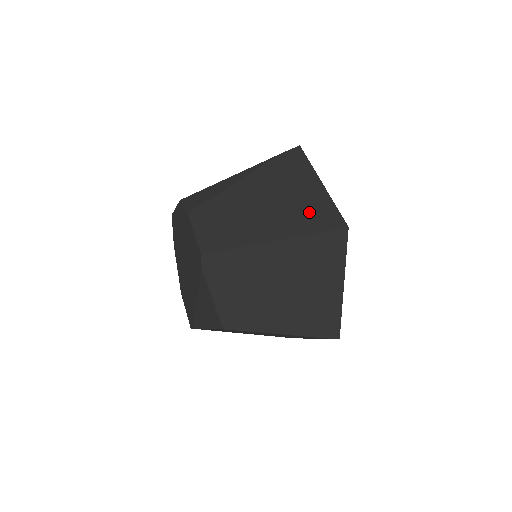
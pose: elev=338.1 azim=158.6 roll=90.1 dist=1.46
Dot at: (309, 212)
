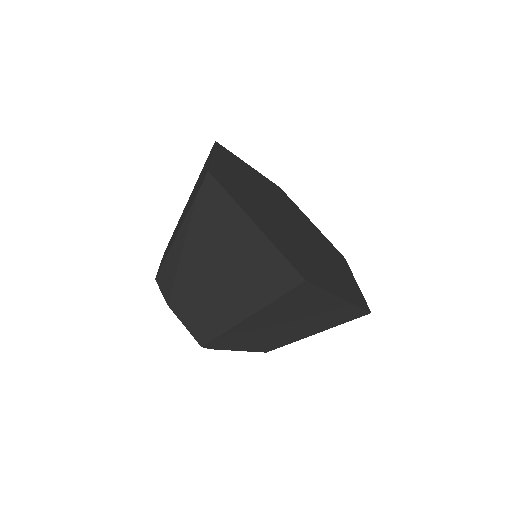
Dot at: (261, 272)
